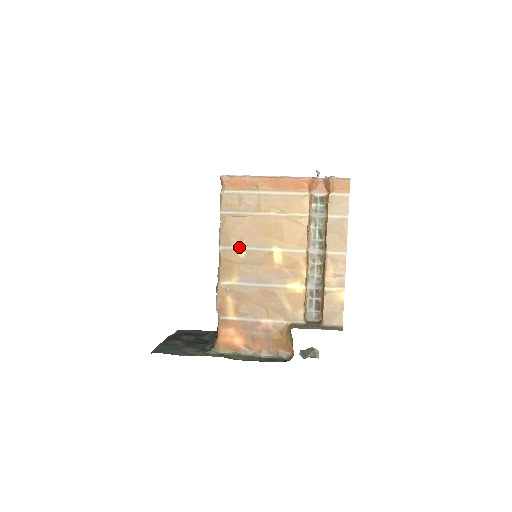
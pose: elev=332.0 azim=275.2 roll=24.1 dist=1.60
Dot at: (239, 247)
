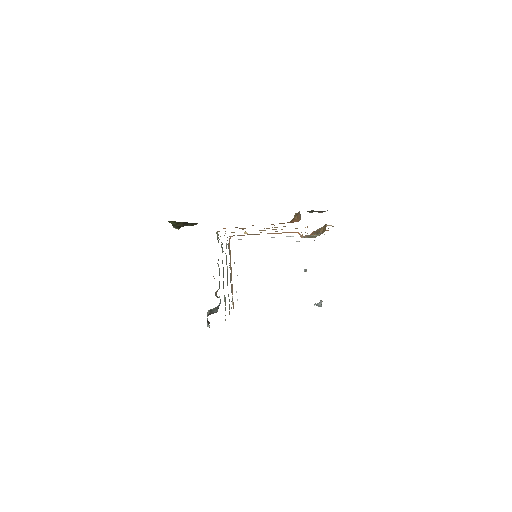
Dot at: occluded
